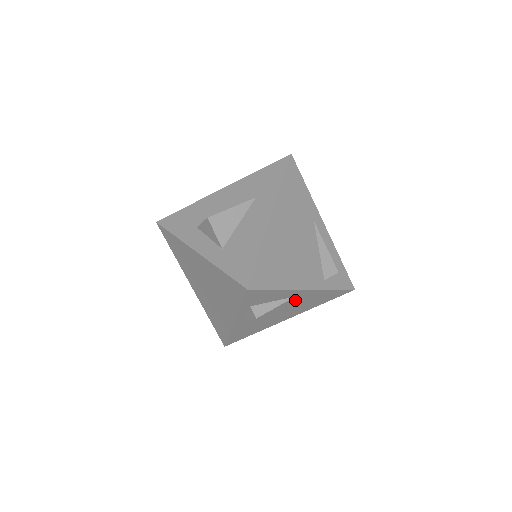
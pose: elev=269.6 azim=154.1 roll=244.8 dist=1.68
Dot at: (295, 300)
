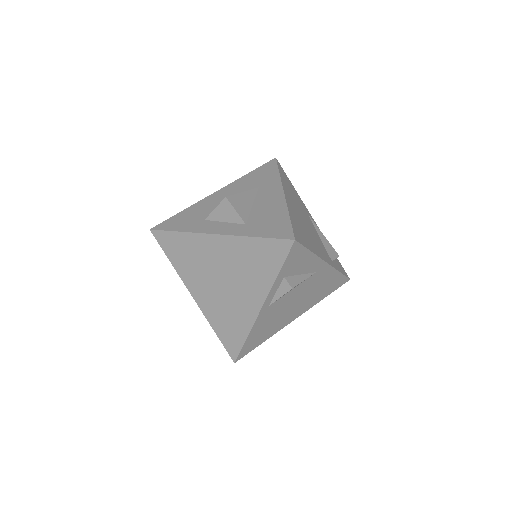
Dot at: (312, 281)
